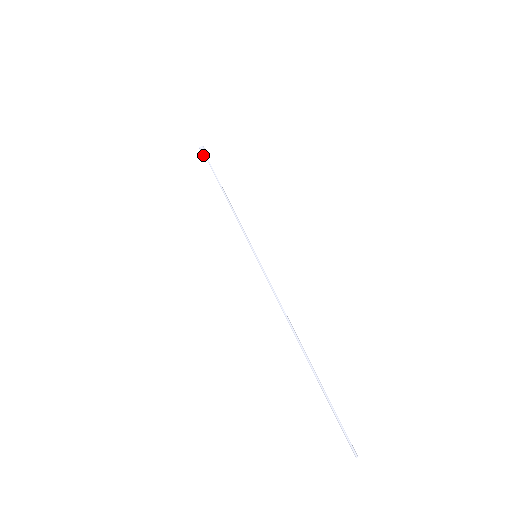
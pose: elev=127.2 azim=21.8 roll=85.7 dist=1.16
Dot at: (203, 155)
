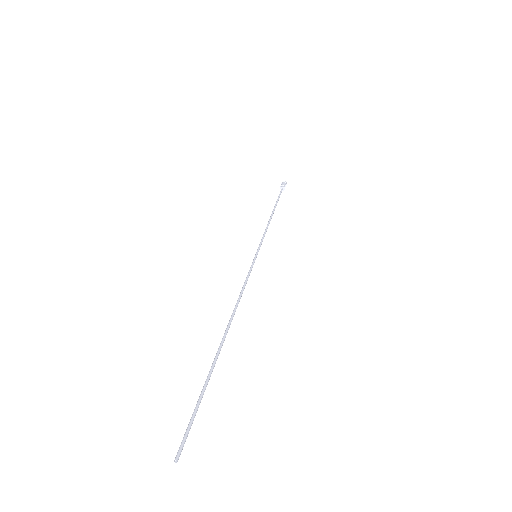
Dot at: (281, 186)
